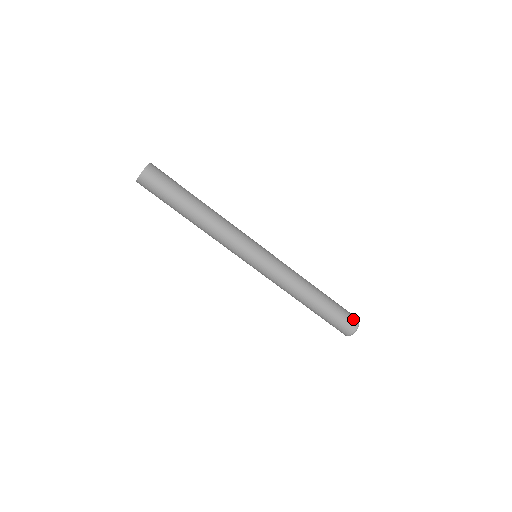
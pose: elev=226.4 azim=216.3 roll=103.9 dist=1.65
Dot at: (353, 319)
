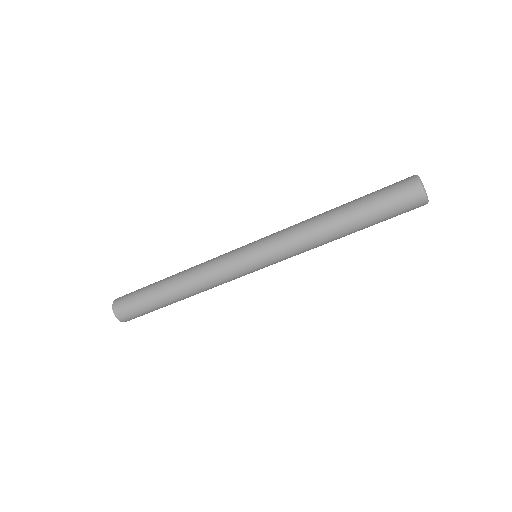
Dot at: (411, 199)
